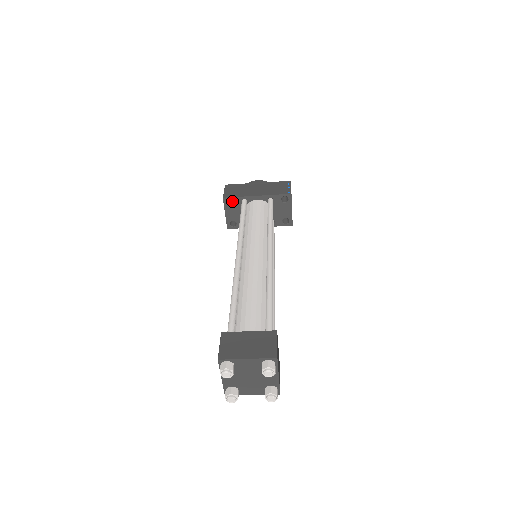
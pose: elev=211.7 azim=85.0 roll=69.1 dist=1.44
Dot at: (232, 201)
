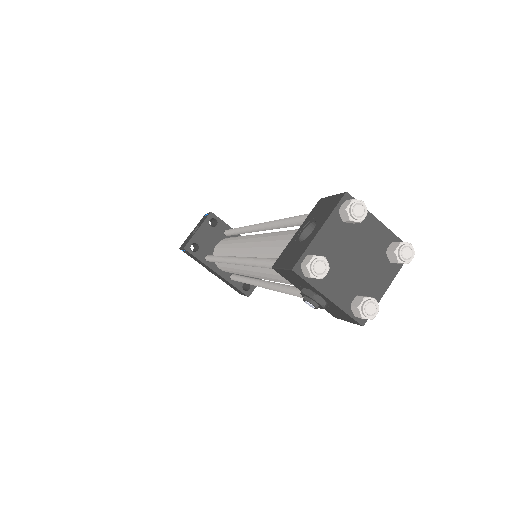
Dot at: occluded
